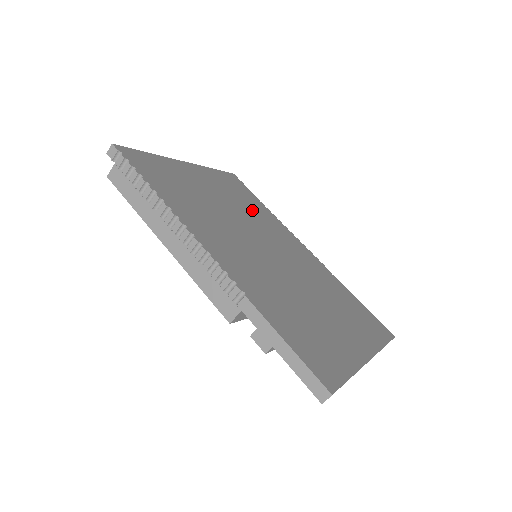
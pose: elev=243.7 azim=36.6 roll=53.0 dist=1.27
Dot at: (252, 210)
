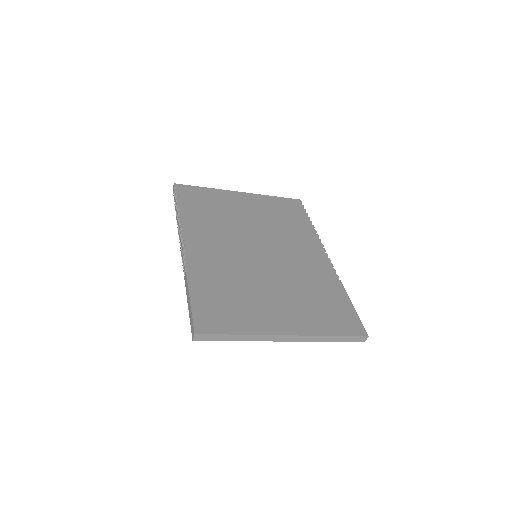
Dot at: (284, 225)
